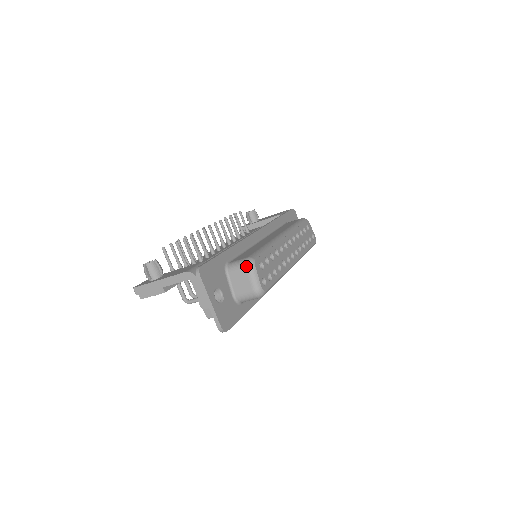
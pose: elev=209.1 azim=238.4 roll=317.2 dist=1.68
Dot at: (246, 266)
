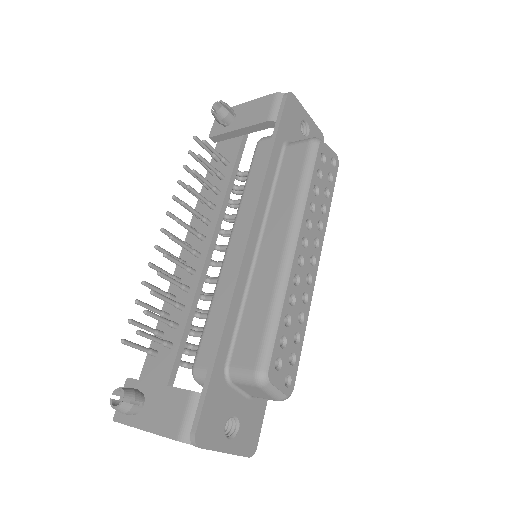
Dot at: (257, 386)
